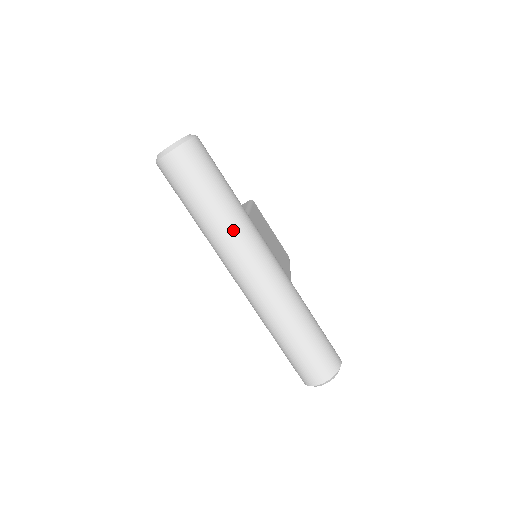
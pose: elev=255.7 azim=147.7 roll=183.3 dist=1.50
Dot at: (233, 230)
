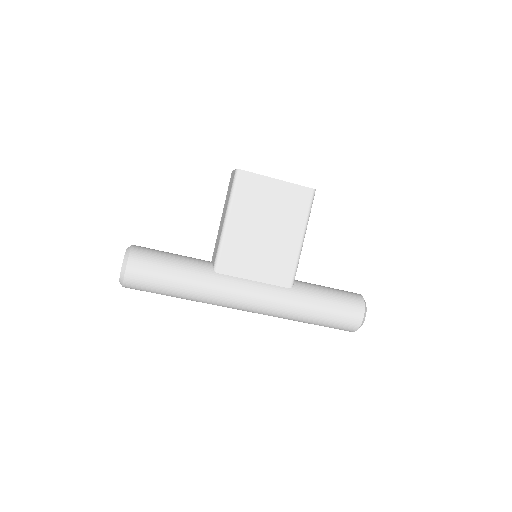
Dot at: occluded
